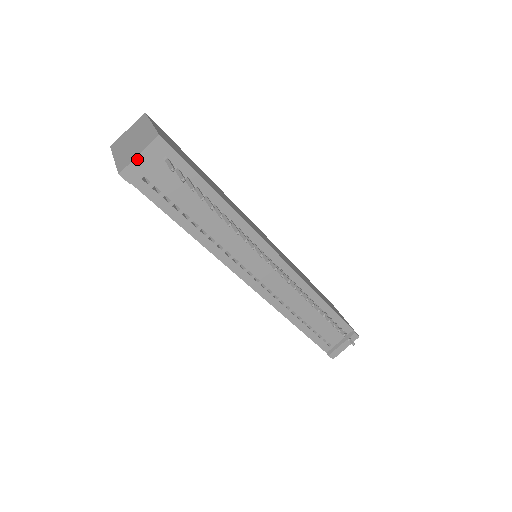
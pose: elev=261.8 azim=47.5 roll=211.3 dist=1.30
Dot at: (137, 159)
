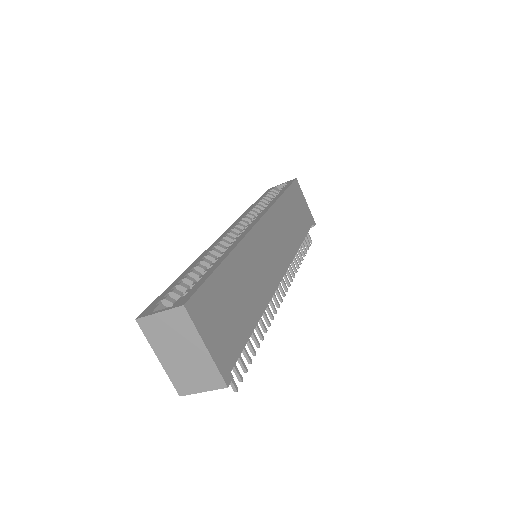
Dot at: (200, 391)
